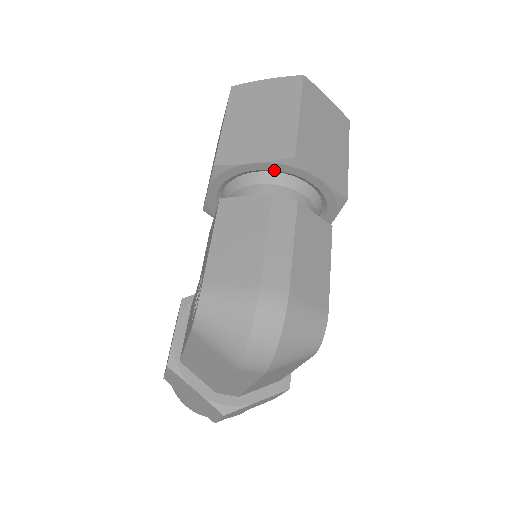
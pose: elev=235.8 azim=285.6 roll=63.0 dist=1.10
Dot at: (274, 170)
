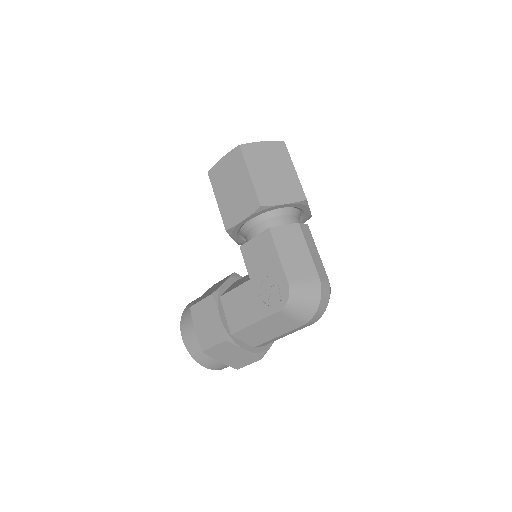
Dot at: occluded
